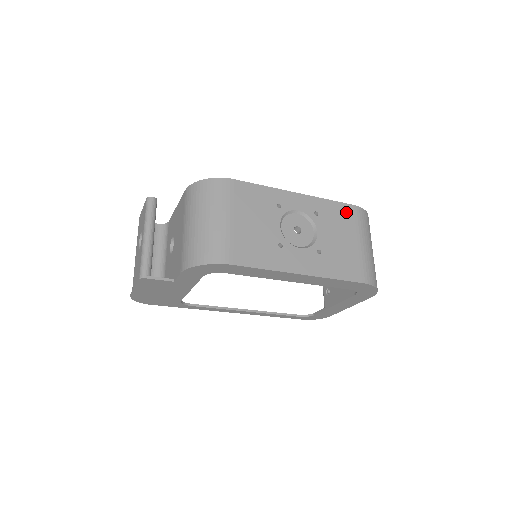
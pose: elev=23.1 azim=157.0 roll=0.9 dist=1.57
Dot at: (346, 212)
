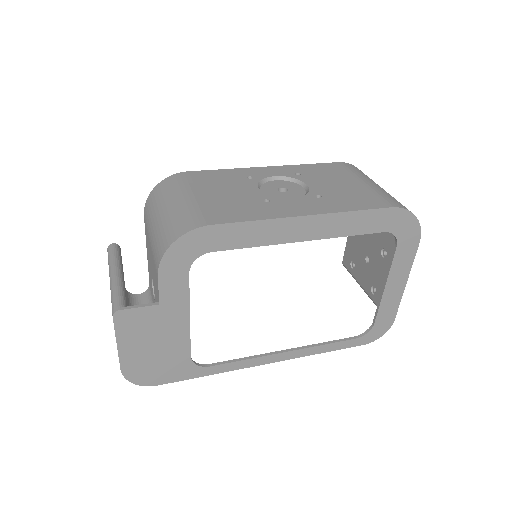
Dot at: (332, 168)
